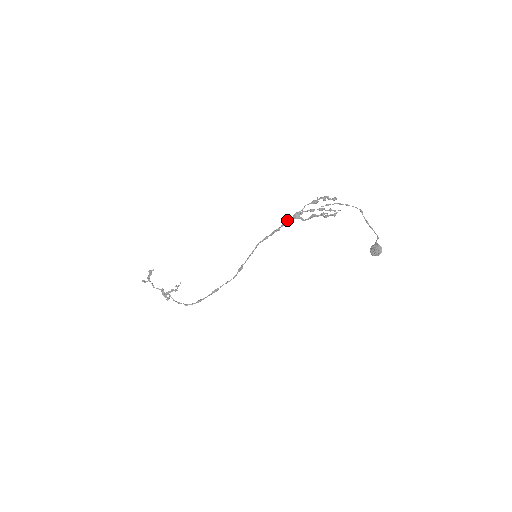
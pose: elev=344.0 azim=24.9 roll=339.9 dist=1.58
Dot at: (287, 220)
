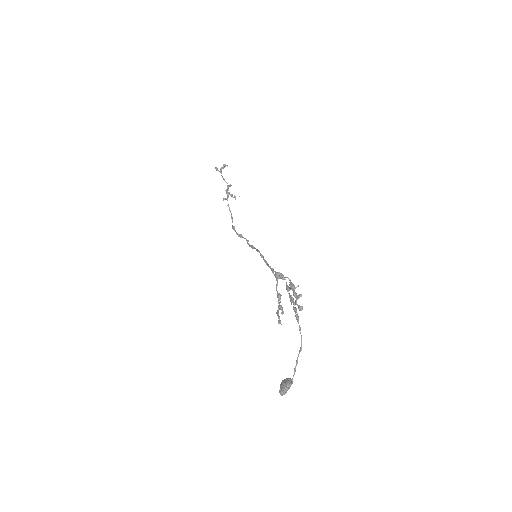
Dot at: (272, 268)
